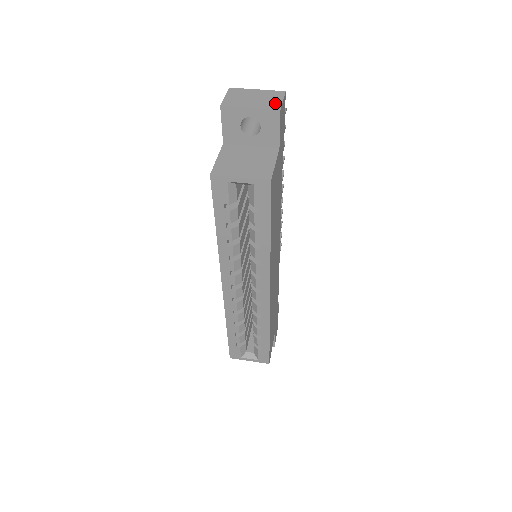
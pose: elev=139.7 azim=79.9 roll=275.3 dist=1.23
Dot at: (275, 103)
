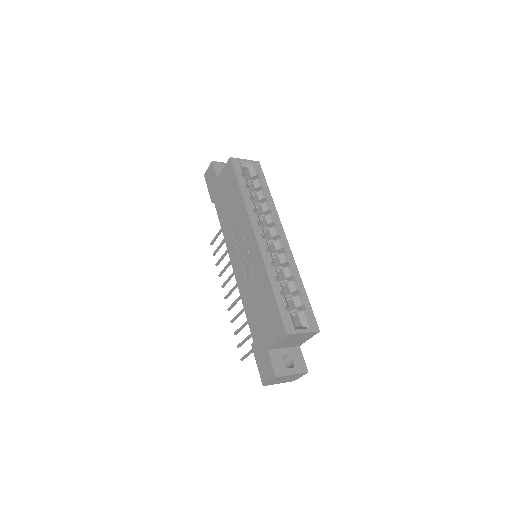
Dot at: occluded
